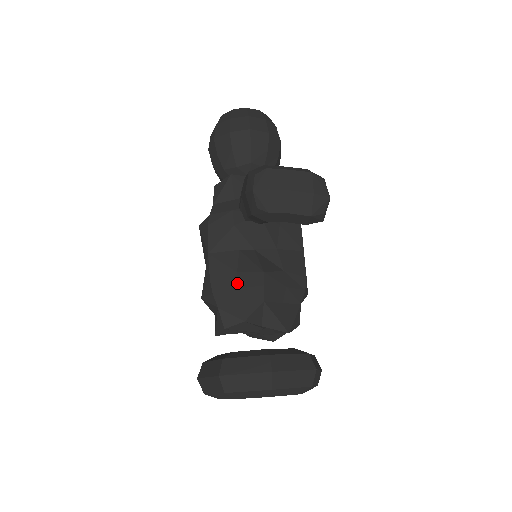
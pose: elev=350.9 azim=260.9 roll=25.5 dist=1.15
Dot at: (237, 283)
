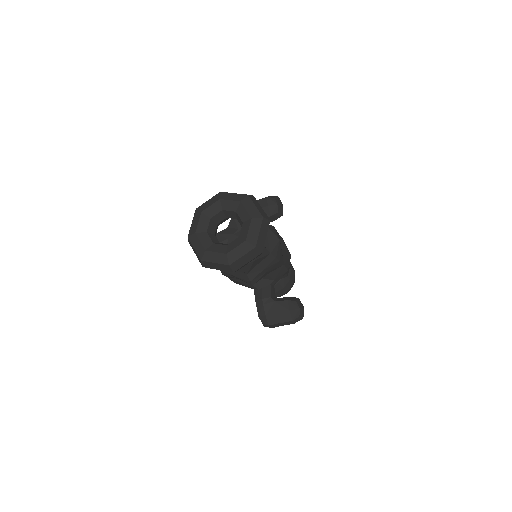
Dot at: occluded
